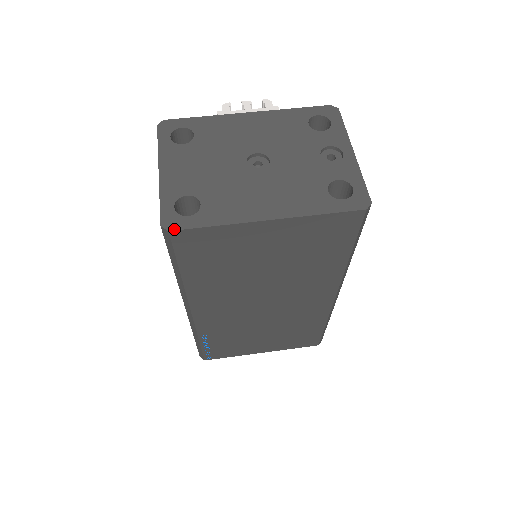
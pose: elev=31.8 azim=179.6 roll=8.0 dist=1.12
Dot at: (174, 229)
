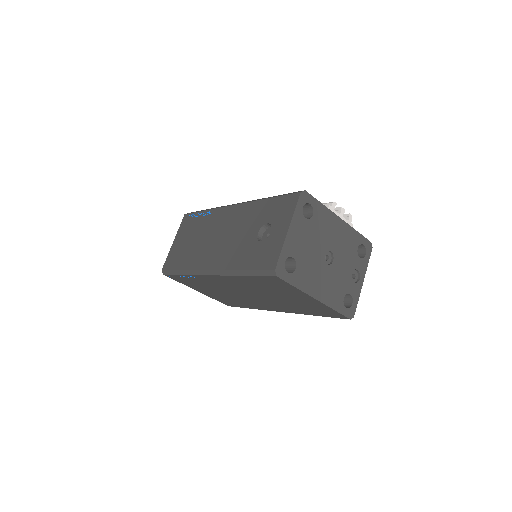
Dot at: (280, 277)
